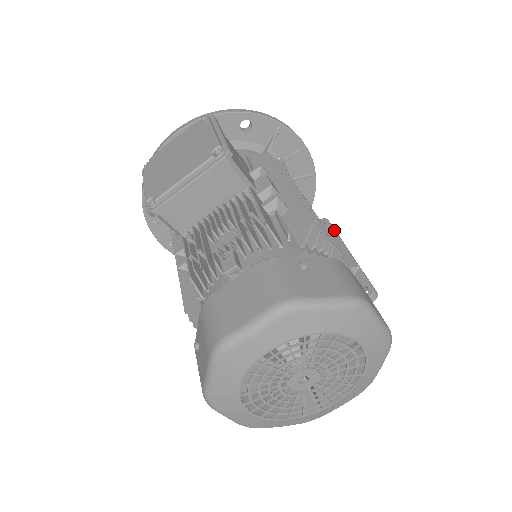
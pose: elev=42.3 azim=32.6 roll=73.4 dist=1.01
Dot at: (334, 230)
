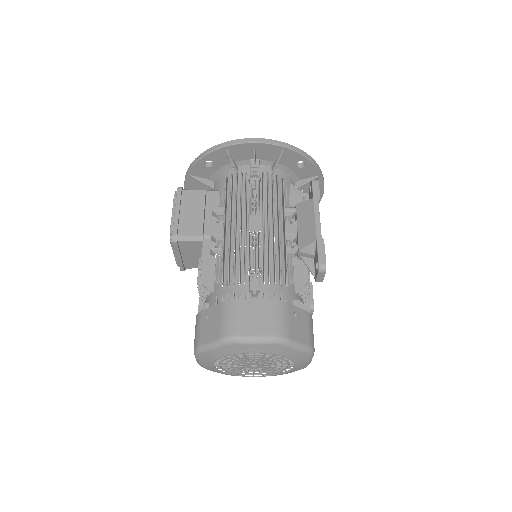
Dot at: (312, 196)
